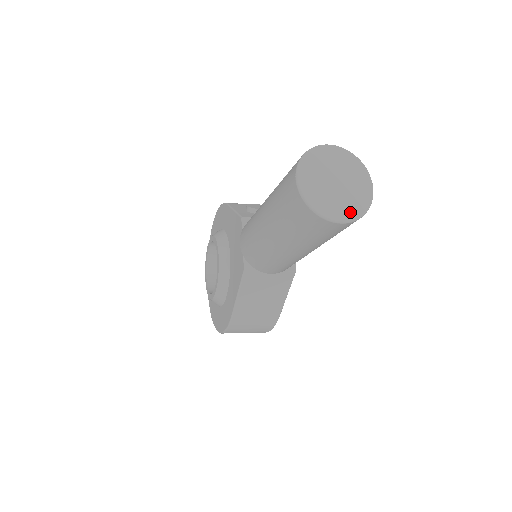
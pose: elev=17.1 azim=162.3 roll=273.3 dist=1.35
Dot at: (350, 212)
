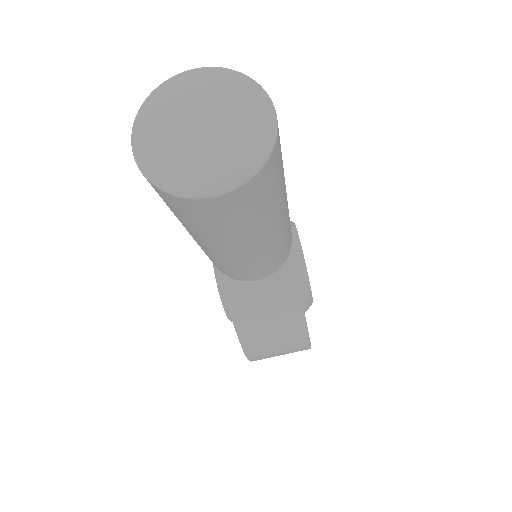
Dot at: (232, 171)
